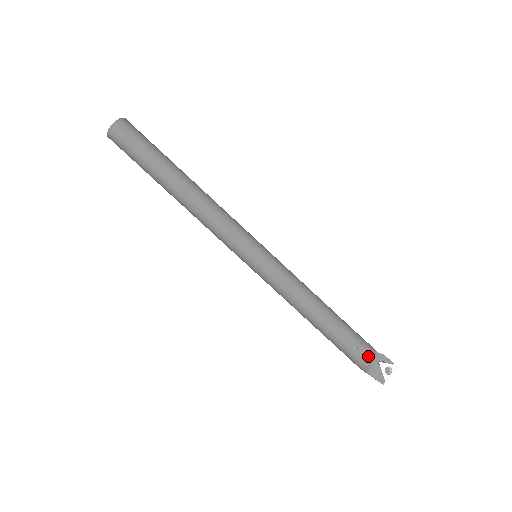
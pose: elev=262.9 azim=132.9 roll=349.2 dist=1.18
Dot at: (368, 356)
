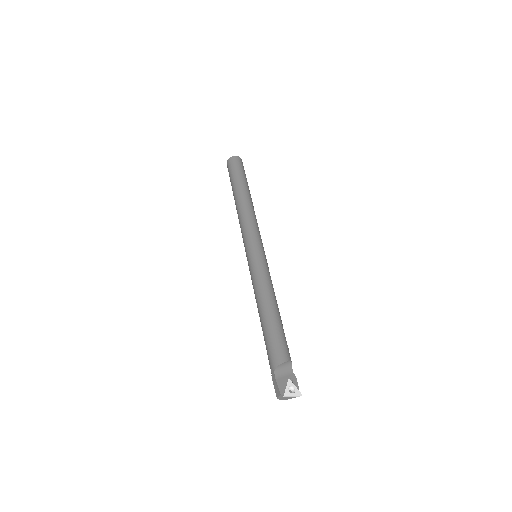
Dot at: (286, 357)
